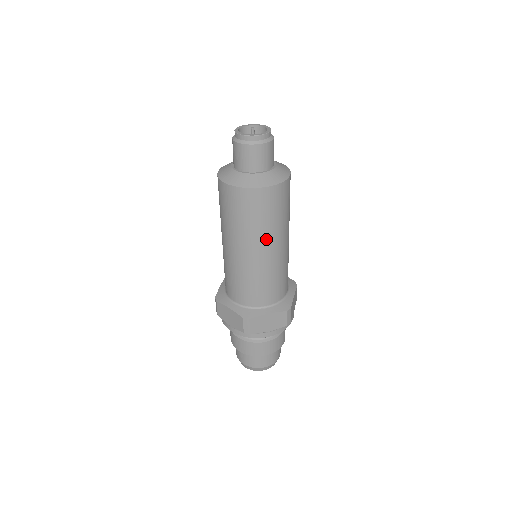
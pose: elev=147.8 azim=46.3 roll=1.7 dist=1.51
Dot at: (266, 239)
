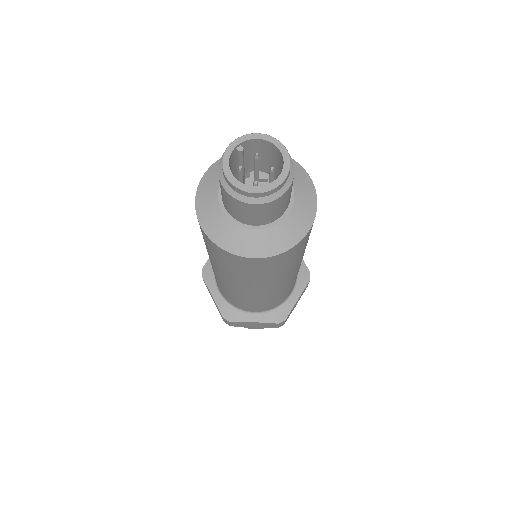
Dot at: (300, 261)
